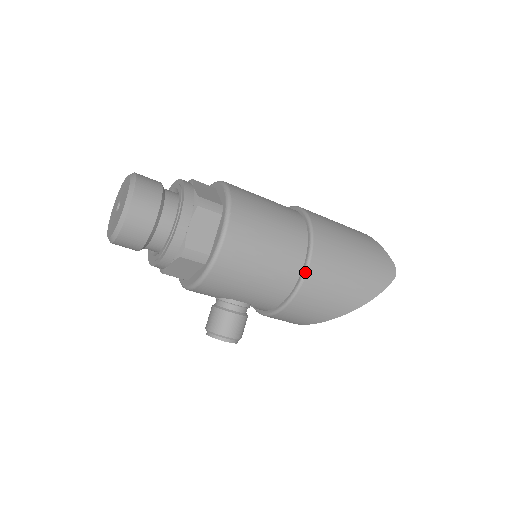
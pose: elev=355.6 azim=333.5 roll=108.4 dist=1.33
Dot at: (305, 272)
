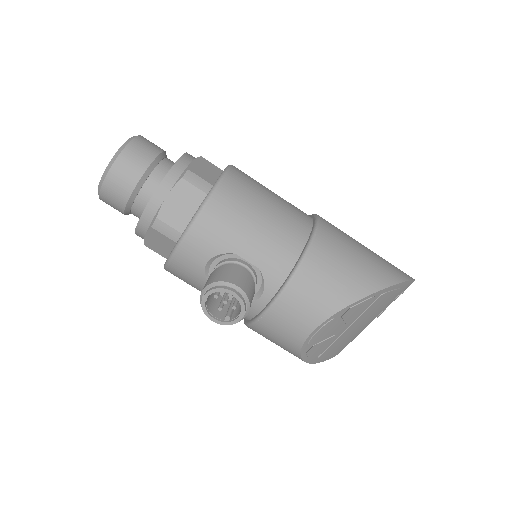
Dot at: (316, 225)
